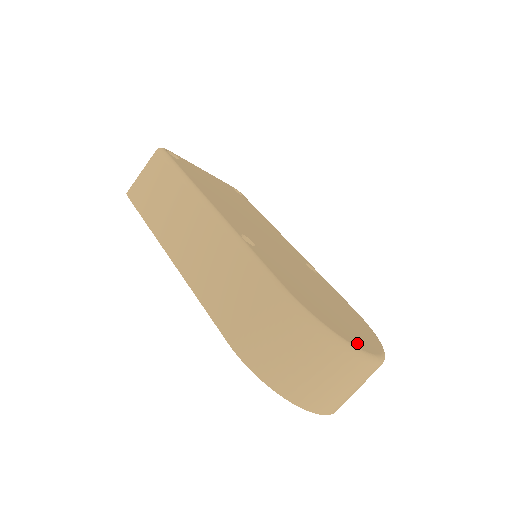
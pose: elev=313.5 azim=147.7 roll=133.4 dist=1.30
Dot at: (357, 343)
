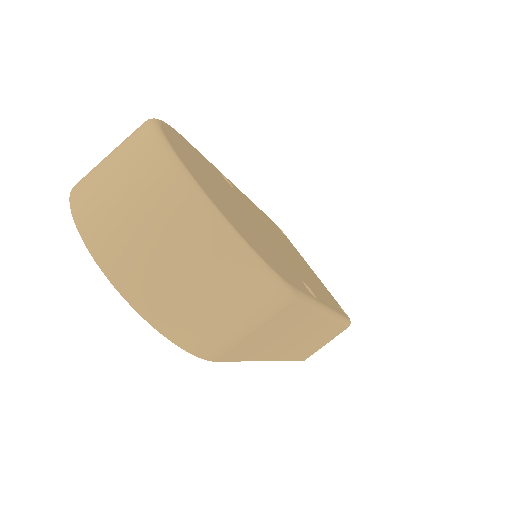
Dot at: (176, 148)
